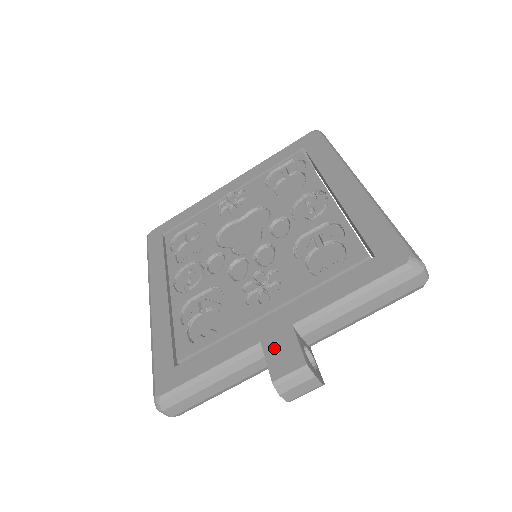
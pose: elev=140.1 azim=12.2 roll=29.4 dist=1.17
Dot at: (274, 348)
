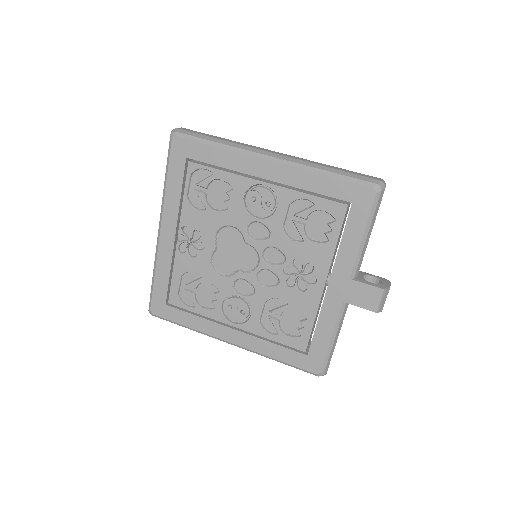
Dot at: (355, 298)
